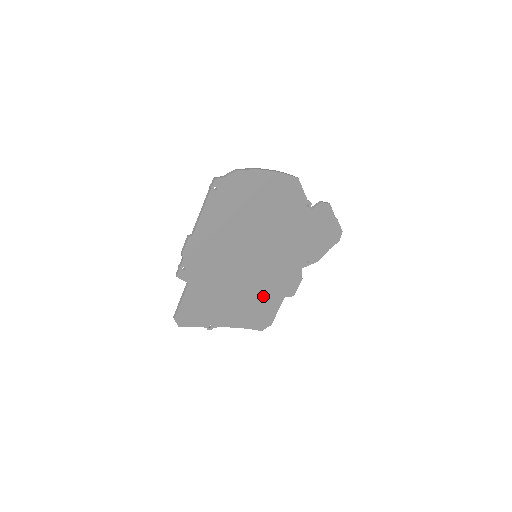
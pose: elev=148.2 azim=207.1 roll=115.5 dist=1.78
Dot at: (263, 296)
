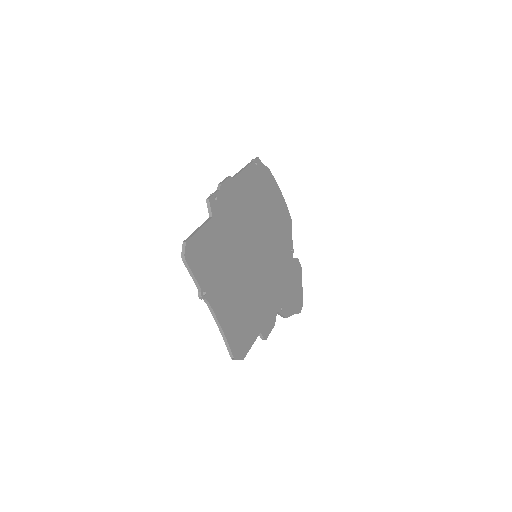
Dot at: (248, 309)
